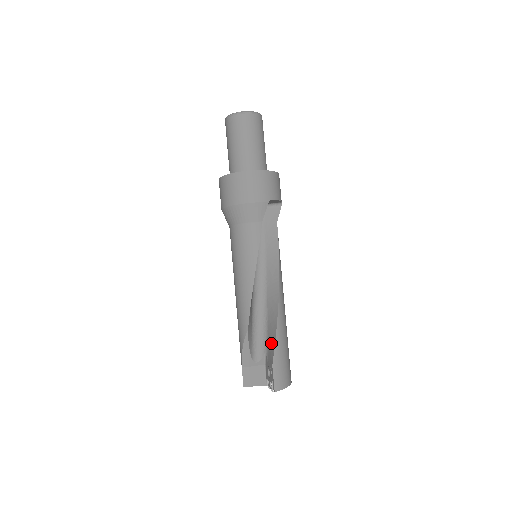
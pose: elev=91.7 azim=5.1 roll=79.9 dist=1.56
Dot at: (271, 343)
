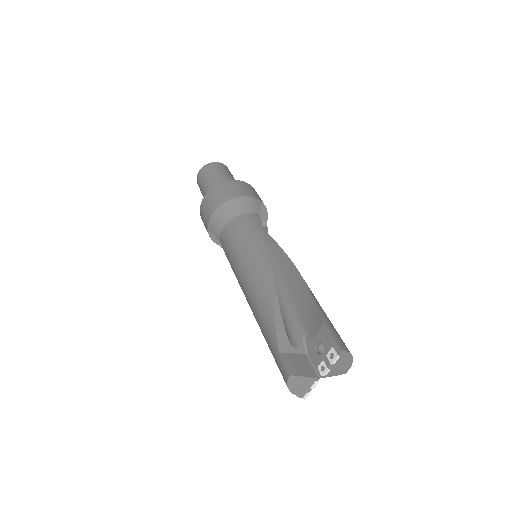
Dot at: (309, 312)
